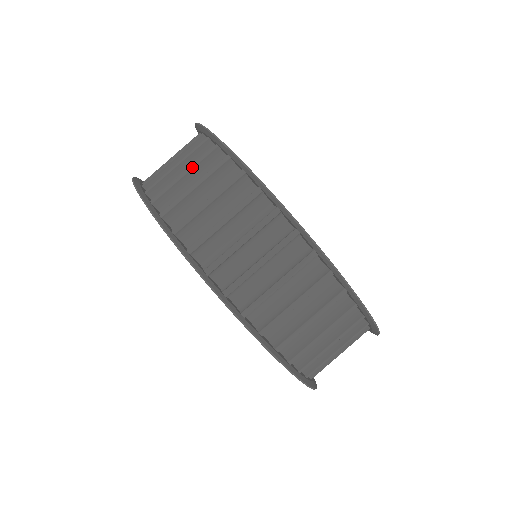
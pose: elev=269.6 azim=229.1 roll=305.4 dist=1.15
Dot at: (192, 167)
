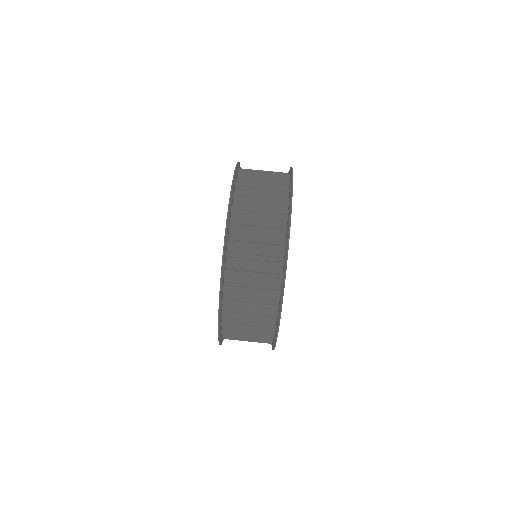
Dot at: (262, 259)
